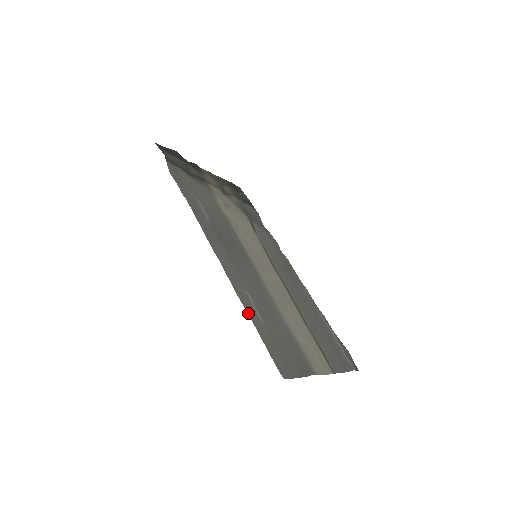
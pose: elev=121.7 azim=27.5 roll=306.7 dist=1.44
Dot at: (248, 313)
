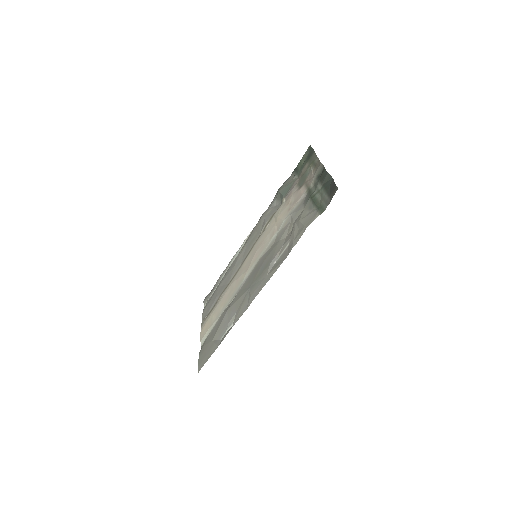
Dot at: (223, 339)
